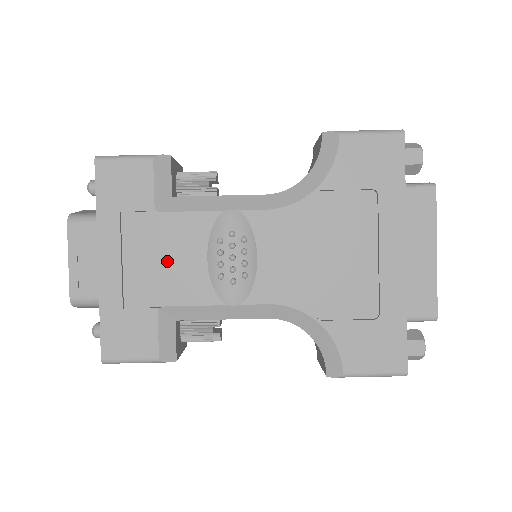
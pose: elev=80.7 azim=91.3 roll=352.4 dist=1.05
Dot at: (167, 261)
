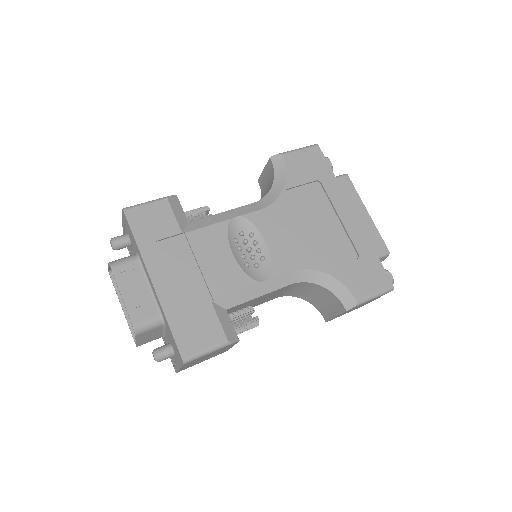
Dot at: (205, 265)
